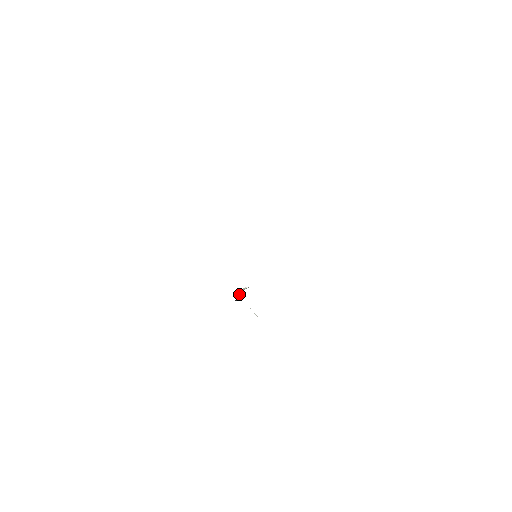
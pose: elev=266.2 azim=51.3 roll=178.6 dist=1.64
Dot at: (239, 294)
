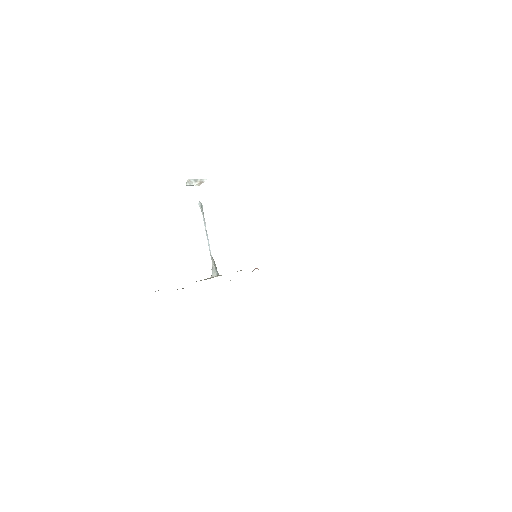
Dot at: (203, 214)
